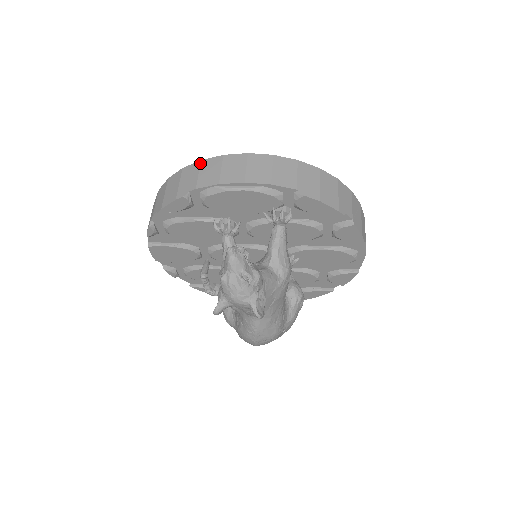
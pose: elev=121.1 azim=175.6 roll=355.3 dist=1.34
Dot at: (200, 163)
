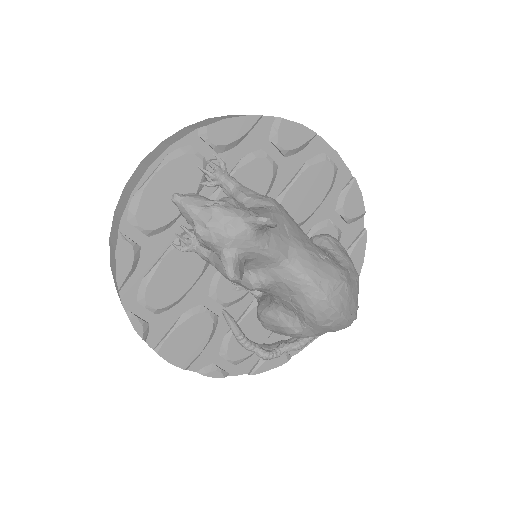
Dot at: (114, 213)
